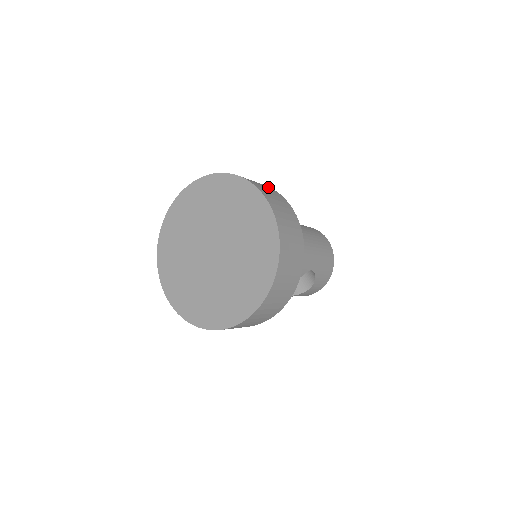
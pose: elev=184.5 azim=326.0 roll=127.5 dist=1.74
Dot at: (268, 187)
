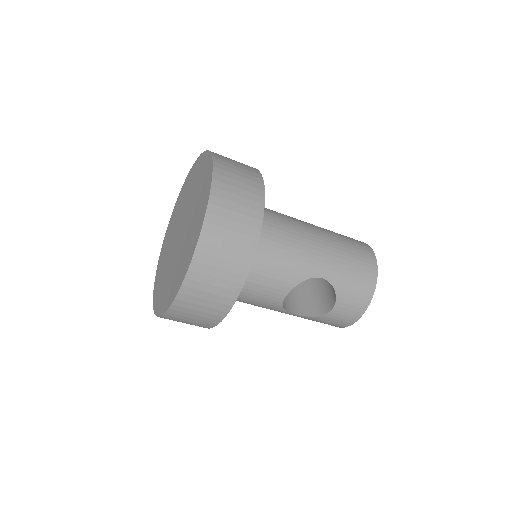
Dot at: (249, 166)
